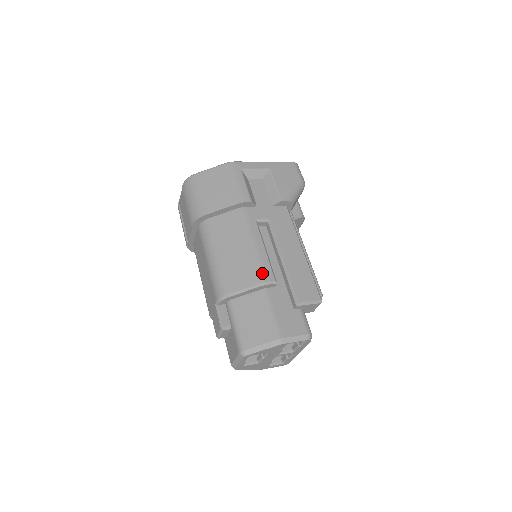
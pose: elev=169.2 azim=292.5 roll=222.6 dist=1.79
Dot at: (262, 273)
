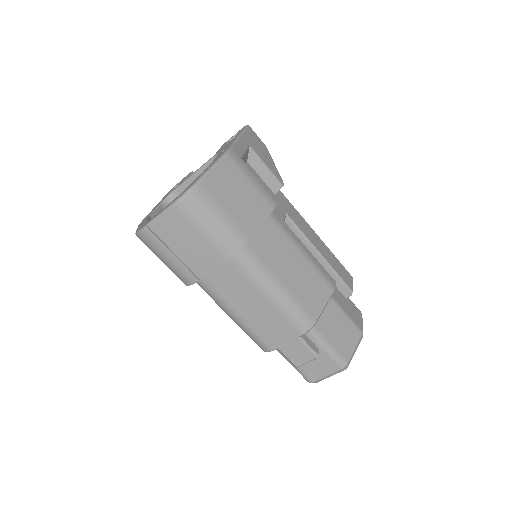
Dot at: (328, 281)
